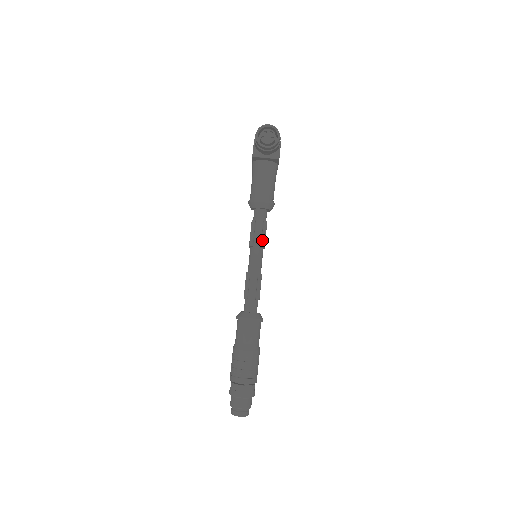
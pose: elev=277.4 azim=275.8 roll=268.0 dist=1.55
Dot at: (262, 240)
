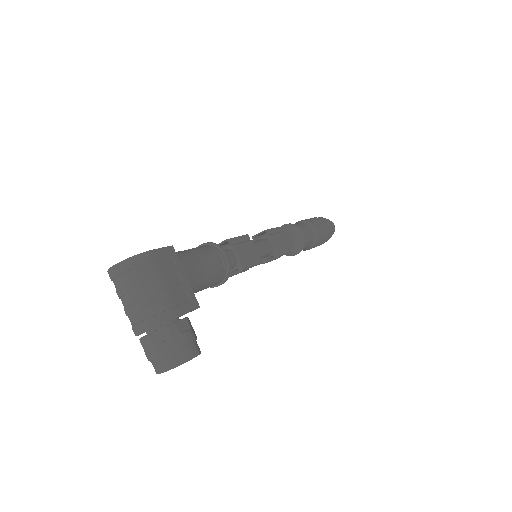
Dot at: occluded
